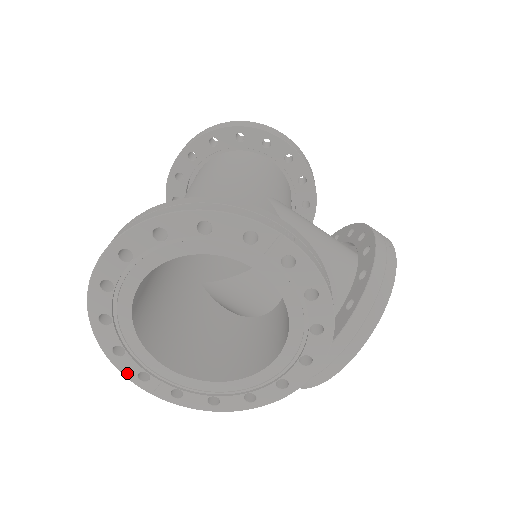
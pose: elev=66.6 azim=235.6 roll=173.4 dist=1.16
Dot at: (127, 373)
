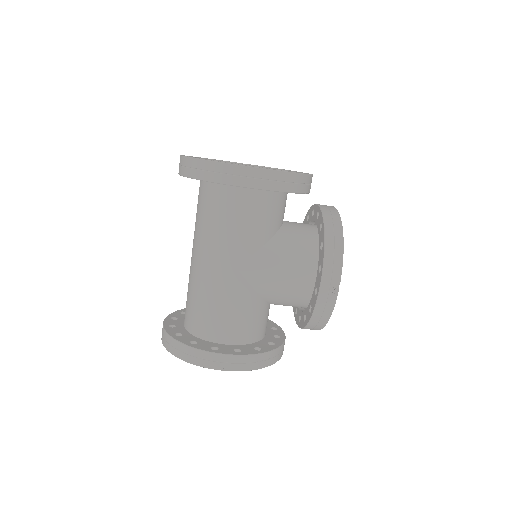
Dot at: occluded
